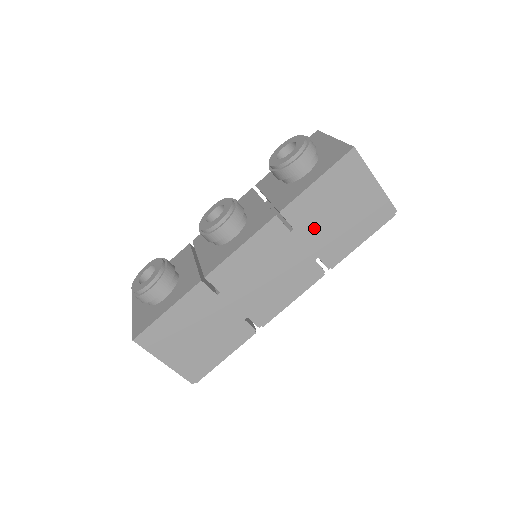
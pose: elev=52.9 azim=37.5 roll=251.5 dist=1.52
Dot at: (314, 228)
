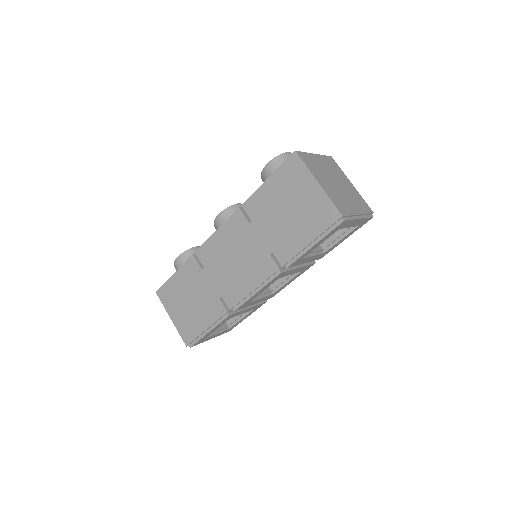
Dot at: (268, 223)
